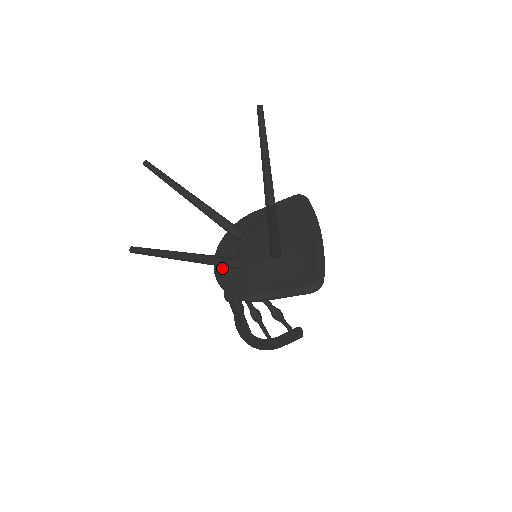
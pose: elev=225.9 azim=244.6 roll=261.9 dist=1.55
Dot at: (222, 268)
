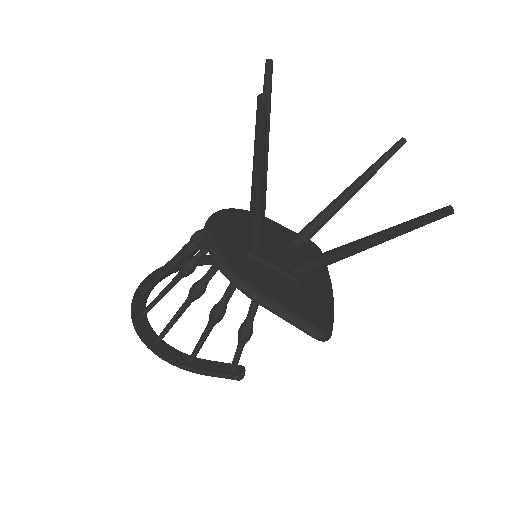
Dot at: (222, 233)
